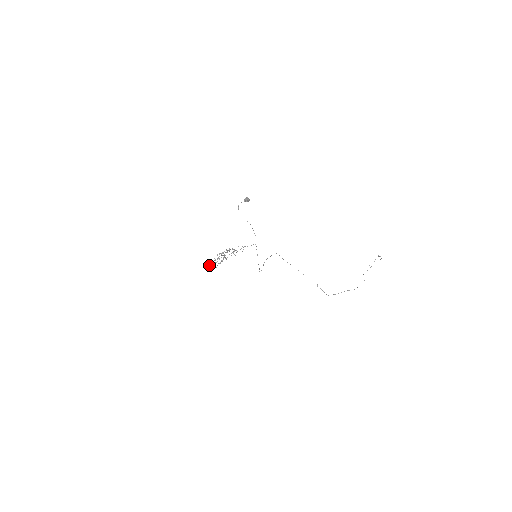
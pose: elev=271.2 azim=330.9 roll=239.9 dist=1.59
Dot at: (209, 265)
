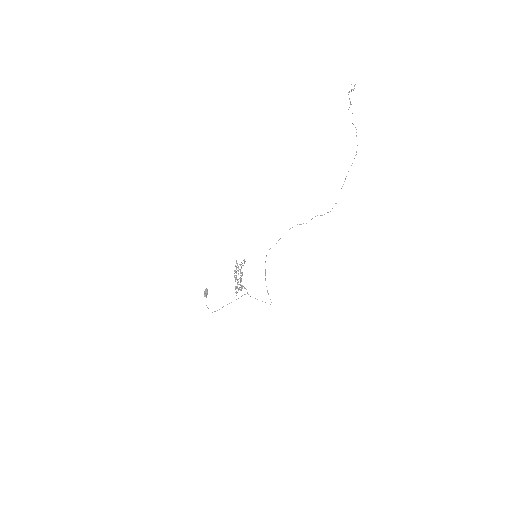
Dot at: occluded
